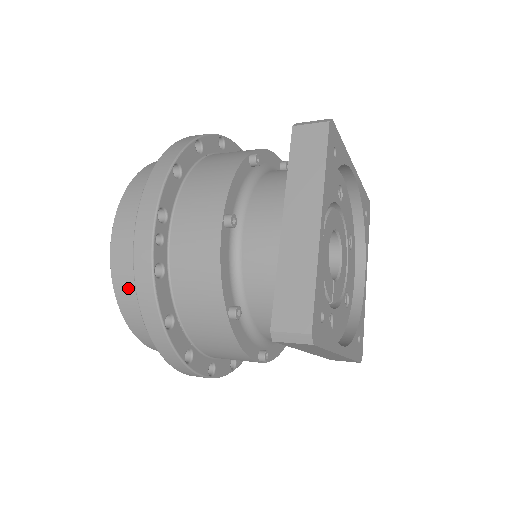
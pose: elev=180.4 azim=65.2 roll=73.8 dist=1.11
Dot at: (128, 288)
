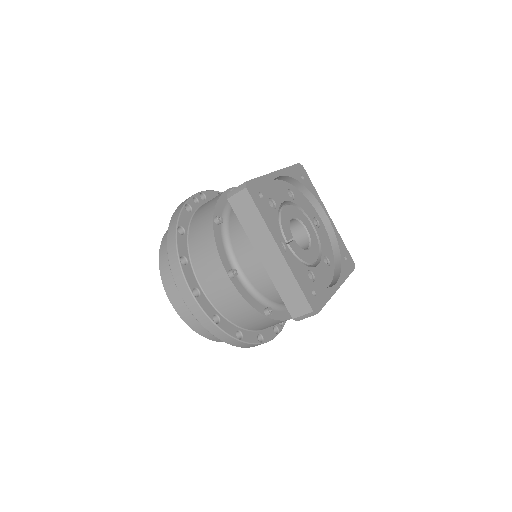
Dot at: occluded
